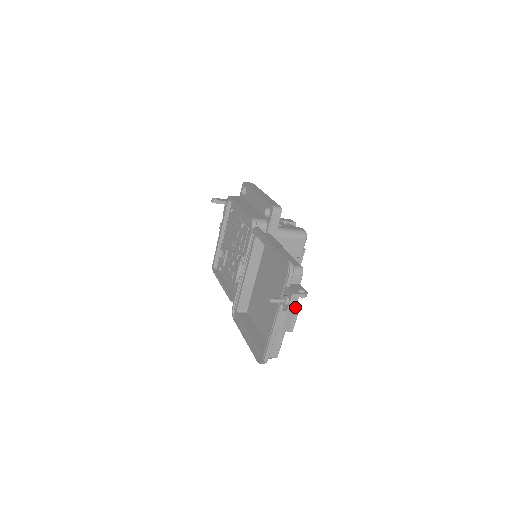
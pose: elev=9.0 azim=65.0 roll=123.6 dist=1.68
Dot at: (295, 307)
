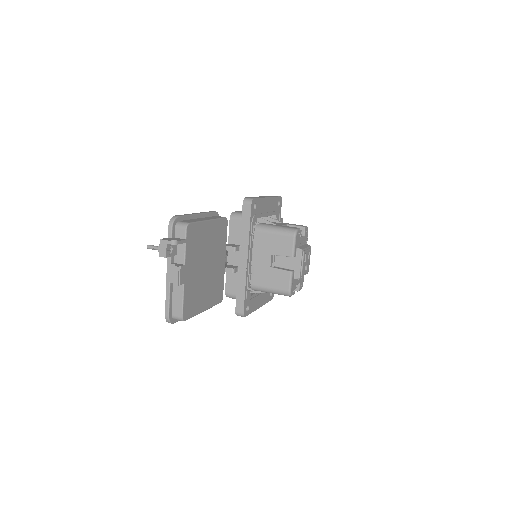
Dot at: (166, 254)
